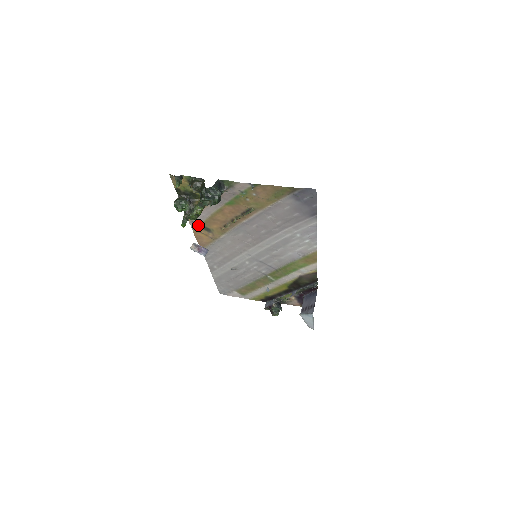
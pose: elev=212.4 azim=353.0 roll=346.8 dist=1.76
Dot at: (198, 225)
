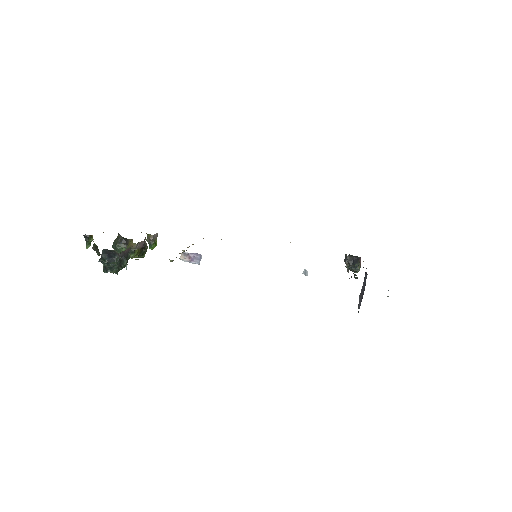
Dot at: occluded
